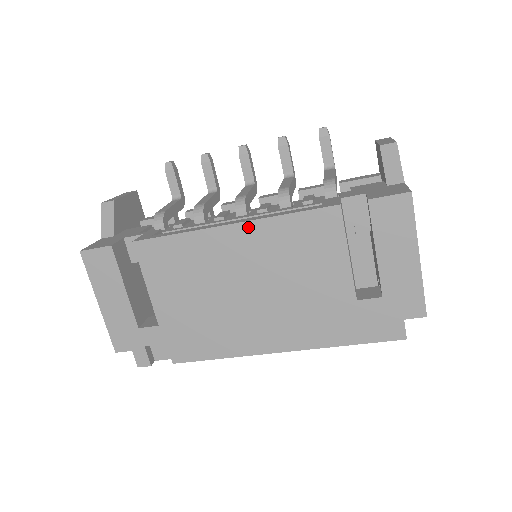
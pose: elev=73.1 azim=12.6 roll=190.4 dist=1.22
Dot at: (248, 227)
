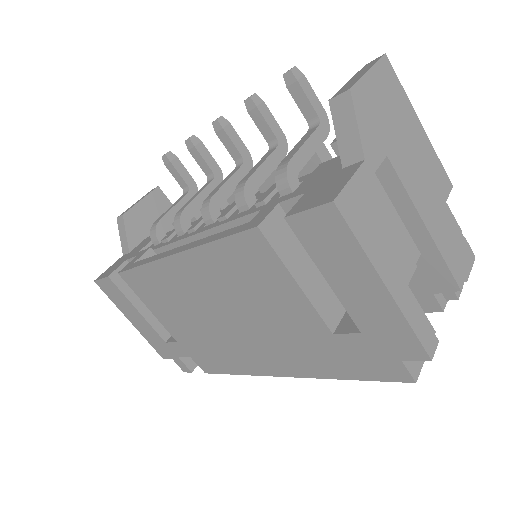
Dot at: (188, 257)
